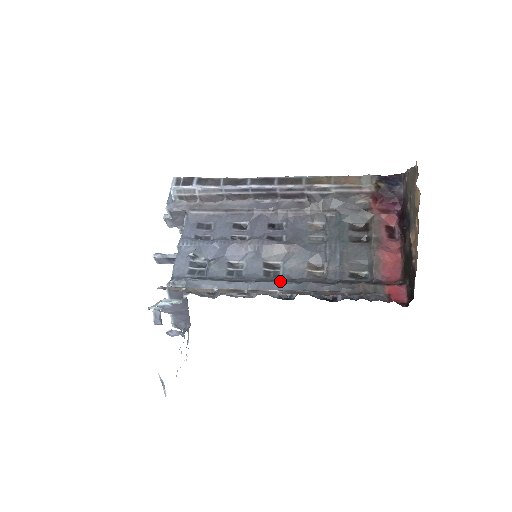
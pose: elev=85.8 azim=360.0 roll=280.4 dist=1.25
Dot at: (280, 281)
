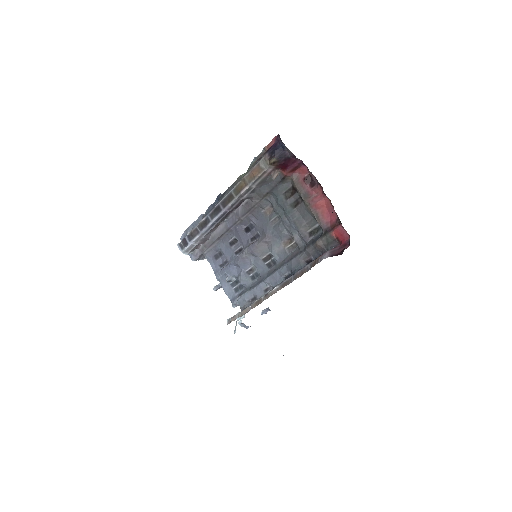
Dot at: (278, 268)
